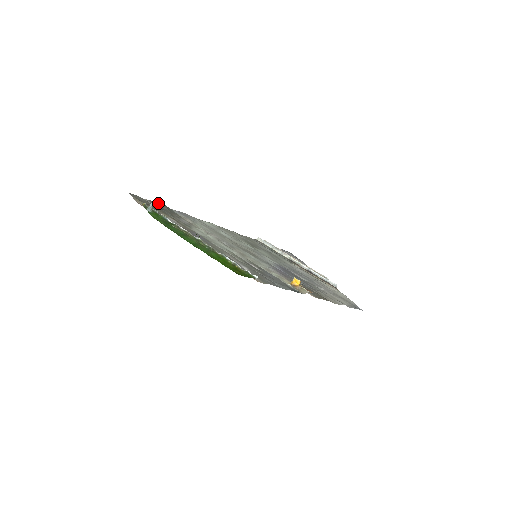
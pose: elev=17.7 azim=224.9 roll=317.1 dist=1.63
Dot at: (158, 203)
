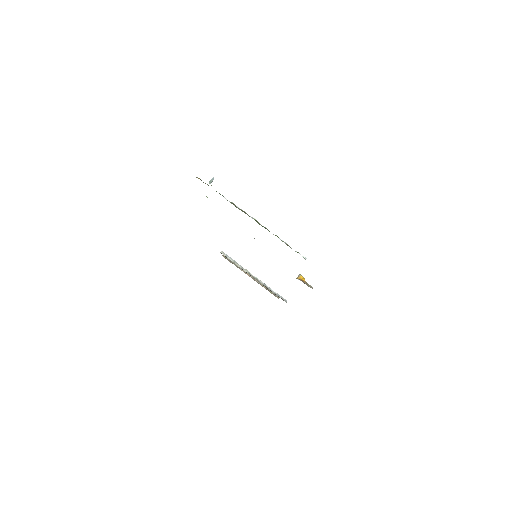
Dot at: occluded
